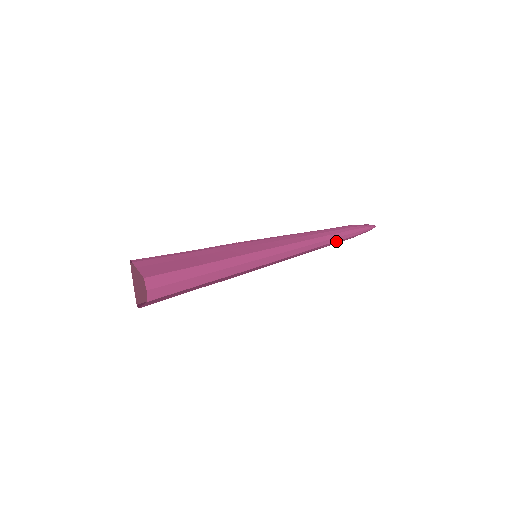
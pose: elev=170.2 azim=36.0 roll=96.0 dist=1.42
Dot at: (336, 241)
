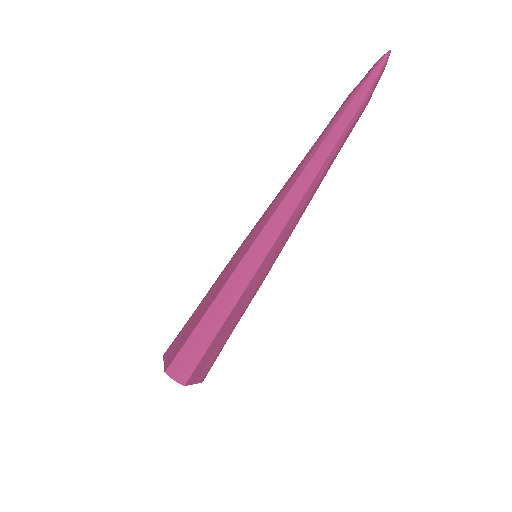
Dot at: (336, 143)
